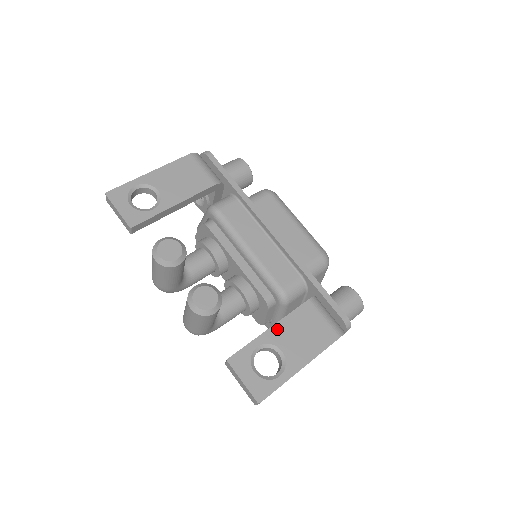
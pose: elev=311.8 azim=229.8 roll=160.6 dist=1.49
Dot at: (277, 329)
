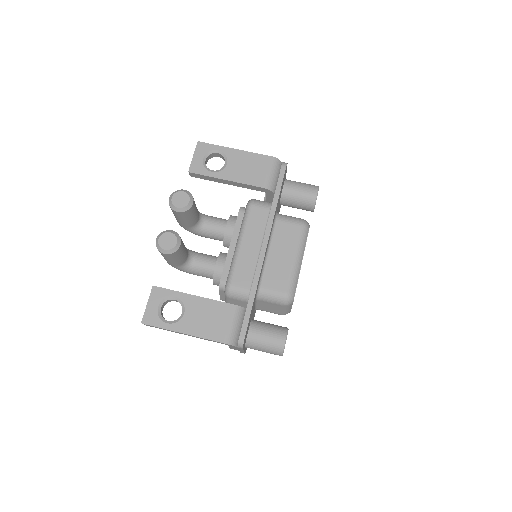
Dot at: (196, 300)
